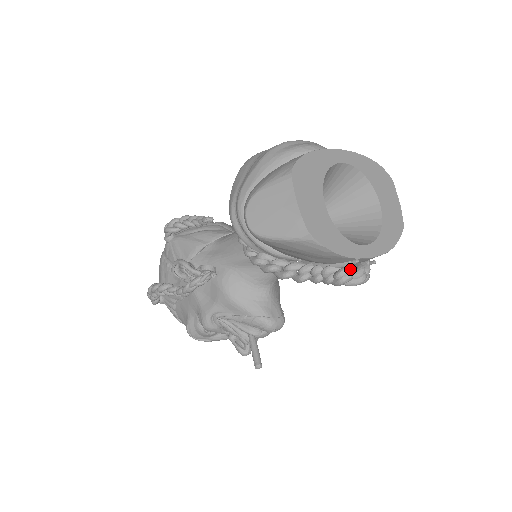
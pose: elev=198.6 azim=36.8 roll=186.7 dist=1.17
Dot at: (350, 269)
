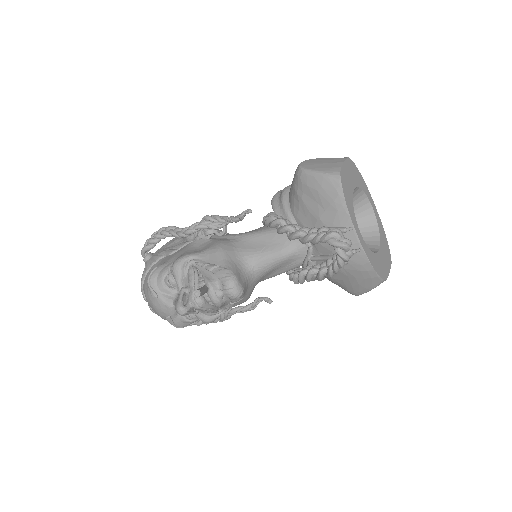
Dot at: (342, 234)
